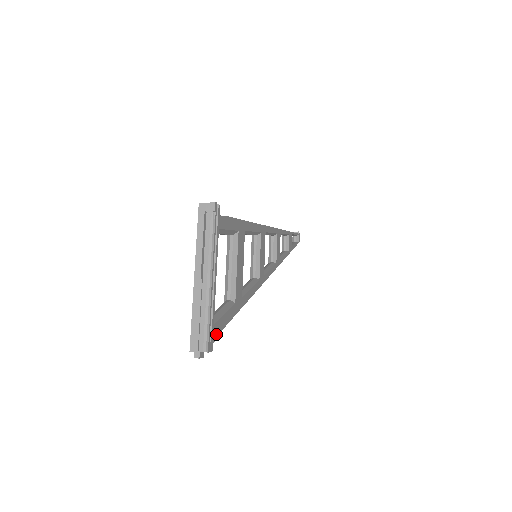
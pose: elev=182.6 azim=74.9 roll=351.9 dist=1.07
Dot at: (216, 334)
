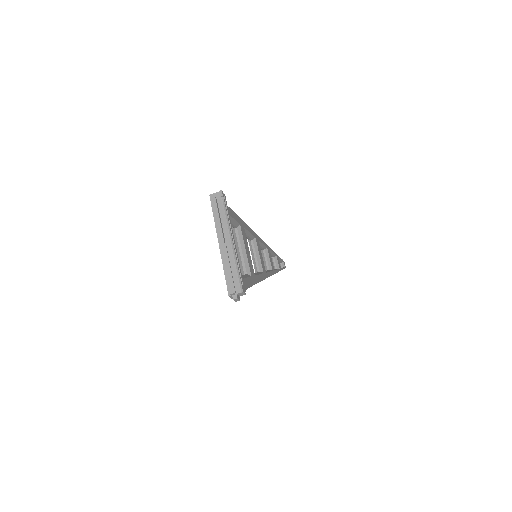
Dot at: occluded
